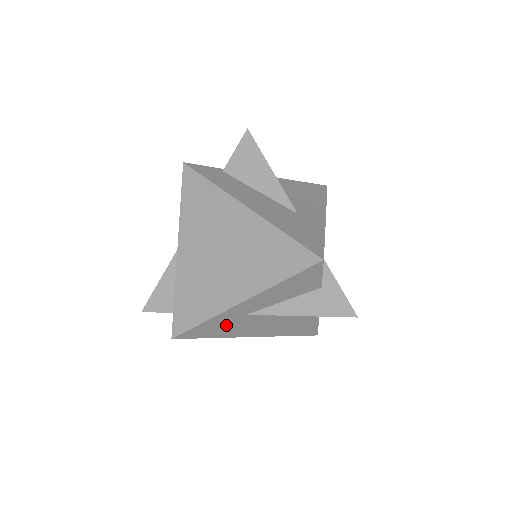
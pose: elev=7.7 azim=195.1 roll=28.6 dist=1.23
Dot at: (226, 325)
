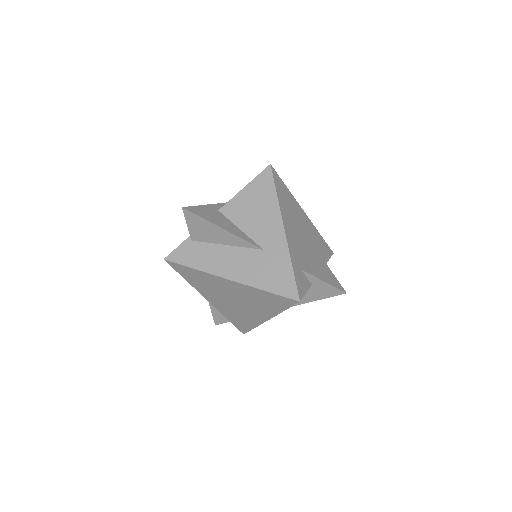
Dot at: occluded
